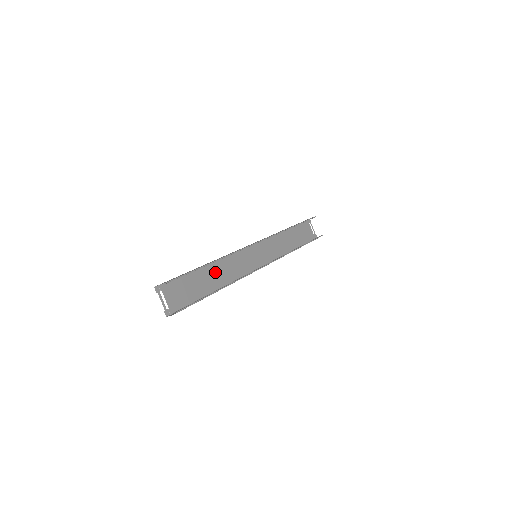
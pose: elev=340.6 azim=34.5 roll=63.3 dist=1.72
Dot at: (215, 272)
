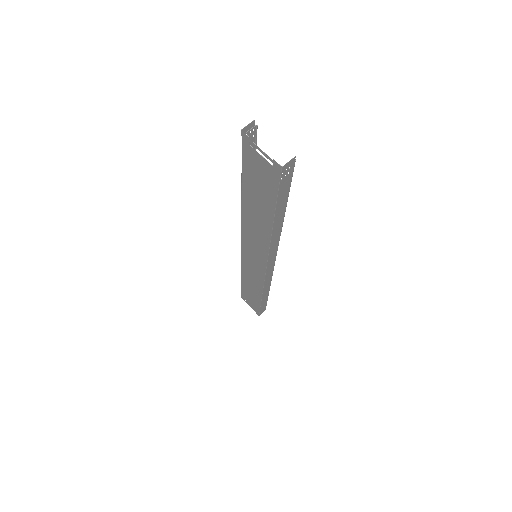
Dot at: (253, 216)
